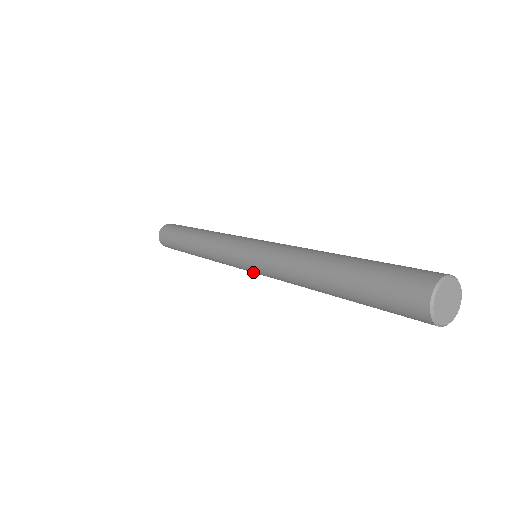
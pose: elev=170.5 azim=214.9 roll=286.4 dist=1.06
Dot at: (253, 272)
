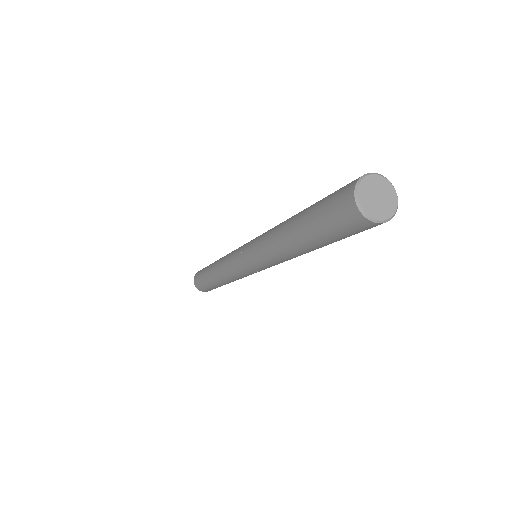
Dot at: (257, 270)
